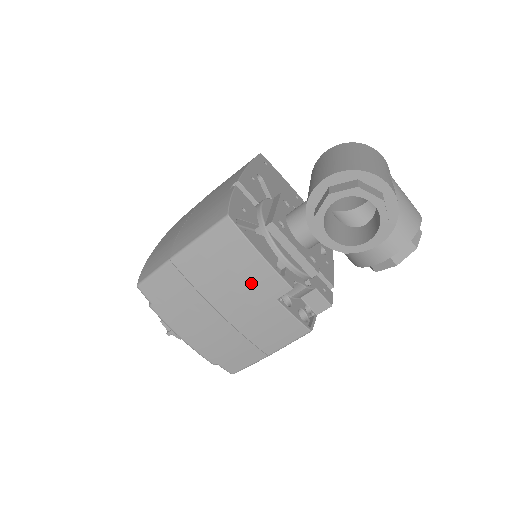
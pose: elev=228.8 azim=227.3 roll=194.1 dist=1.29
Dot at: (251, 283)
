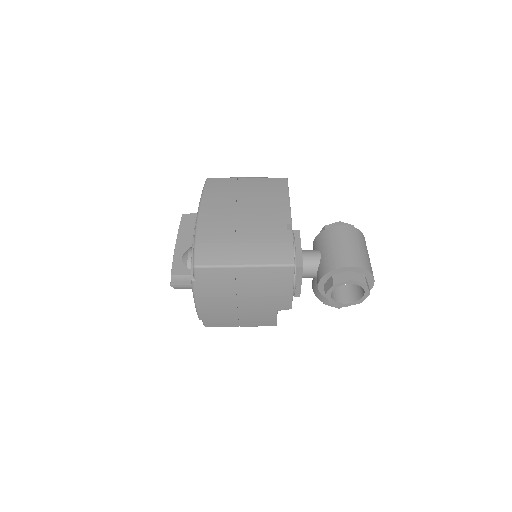
Dot at: (273, 298)
